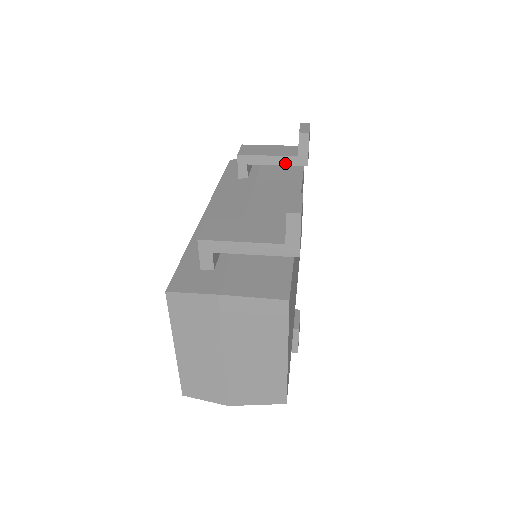
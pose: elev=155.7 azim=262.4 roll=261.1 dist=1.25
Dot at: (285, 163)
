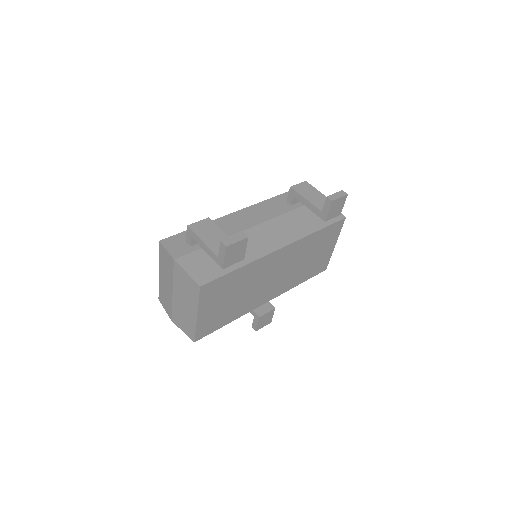
Dot at: (313, 211)
